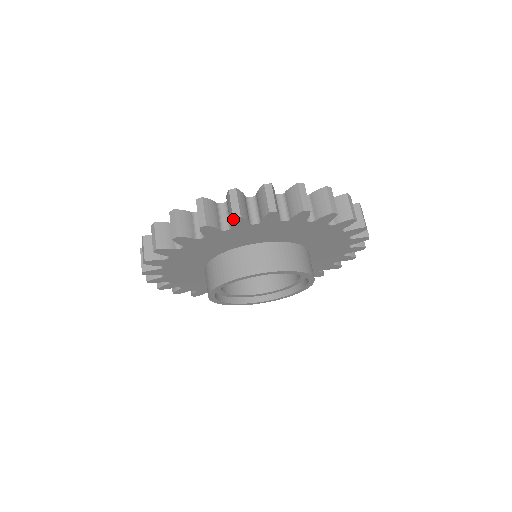
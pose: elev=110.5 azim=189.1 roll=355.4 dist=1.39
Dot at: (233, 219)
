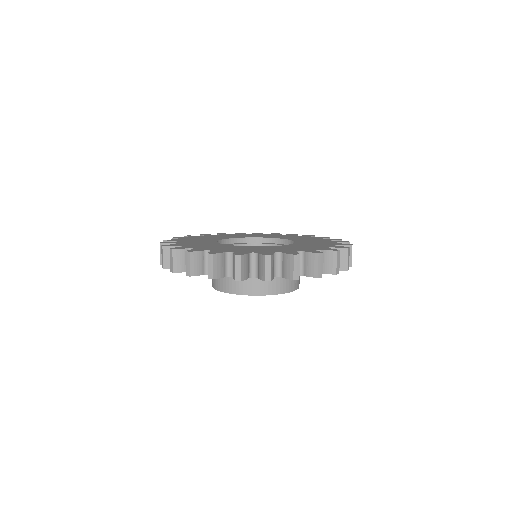
Dot at: (235, 280)
